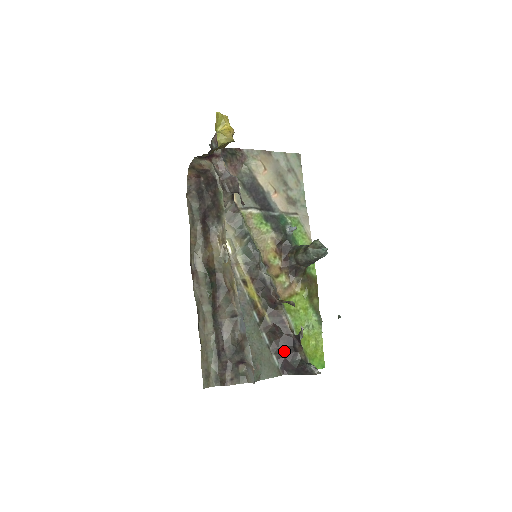
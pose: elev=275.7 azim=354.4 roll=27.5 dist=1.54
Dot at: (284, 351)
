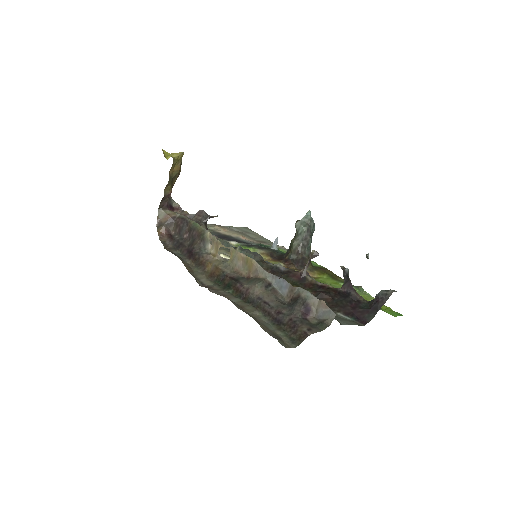
Dot at: (345, 305)
